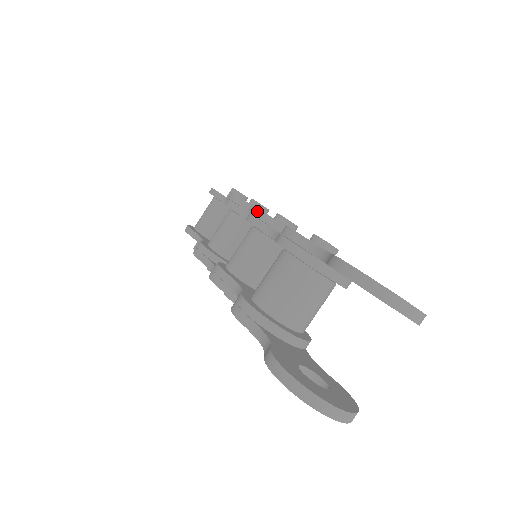
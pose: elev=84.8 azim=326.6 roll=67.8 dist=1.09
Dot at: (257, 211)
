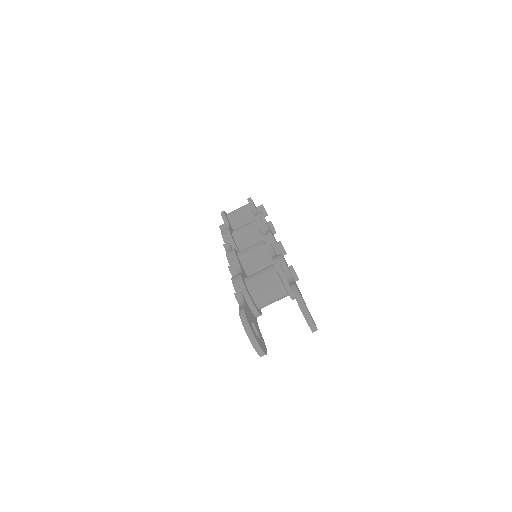
Dot at: (271, 235)
